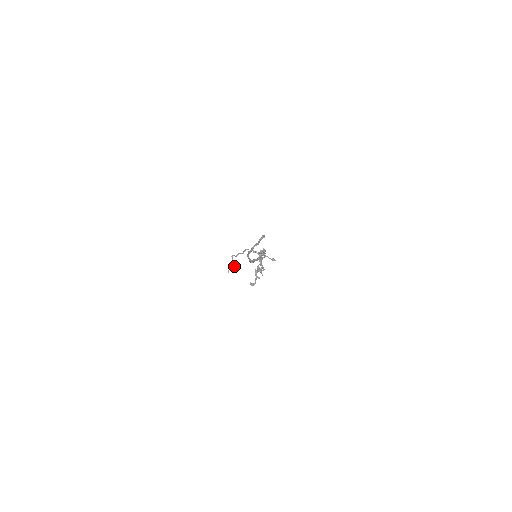
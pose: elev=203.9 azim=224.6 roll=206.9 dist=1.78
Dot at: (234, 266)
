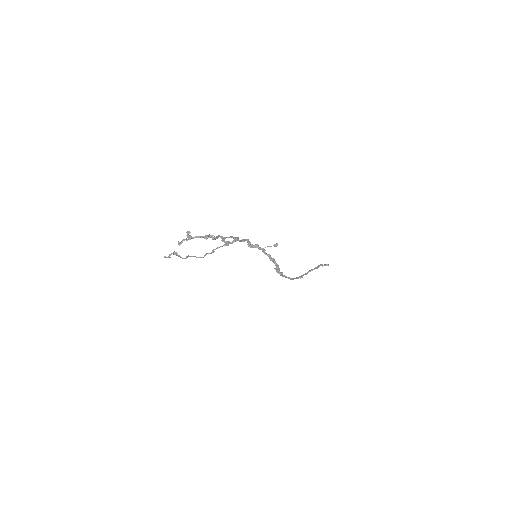
Dot at: (174, 253)
